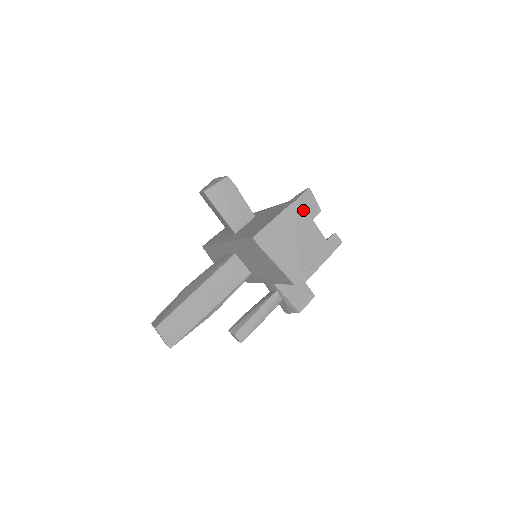
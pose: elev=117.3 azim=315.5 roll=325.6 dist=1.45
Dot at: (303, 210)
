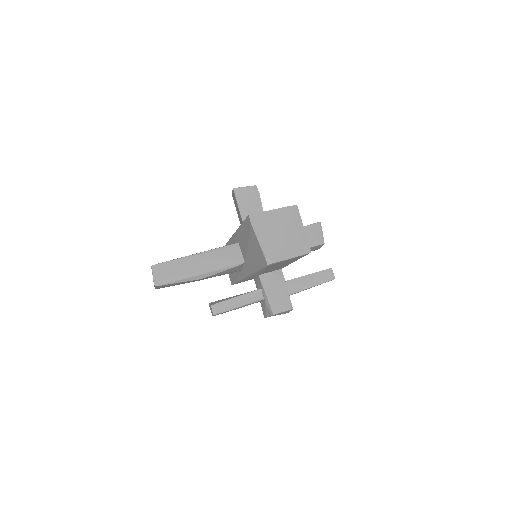
Dot at: (298, 215)
